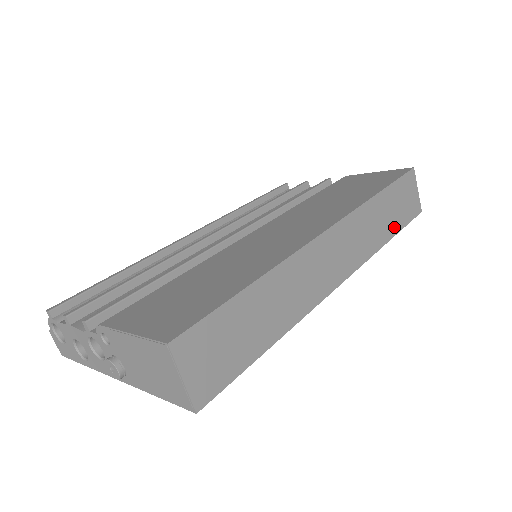
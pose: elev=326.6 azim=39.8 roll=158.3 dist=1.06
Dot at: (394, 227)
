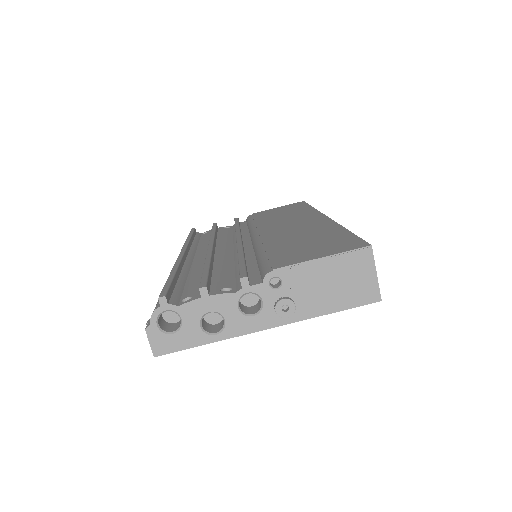
Dot at: occluded
